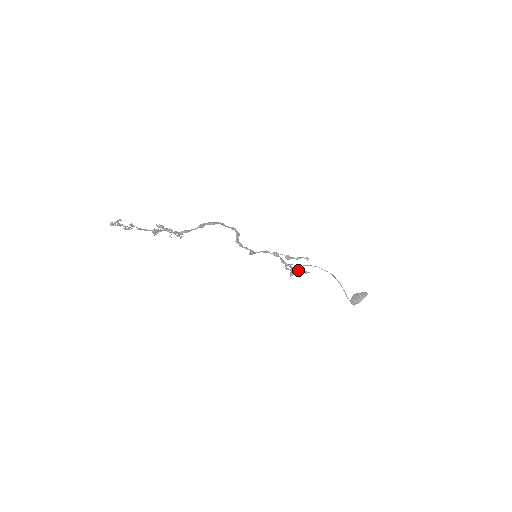
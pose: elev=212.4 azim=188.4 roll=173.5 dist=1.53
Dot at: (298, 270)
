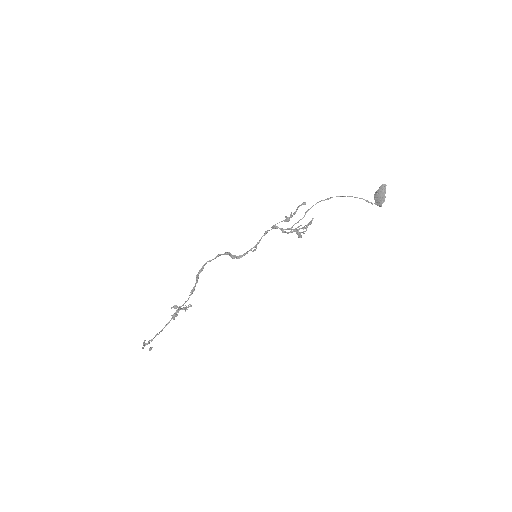
Dot at: (302, 228)
